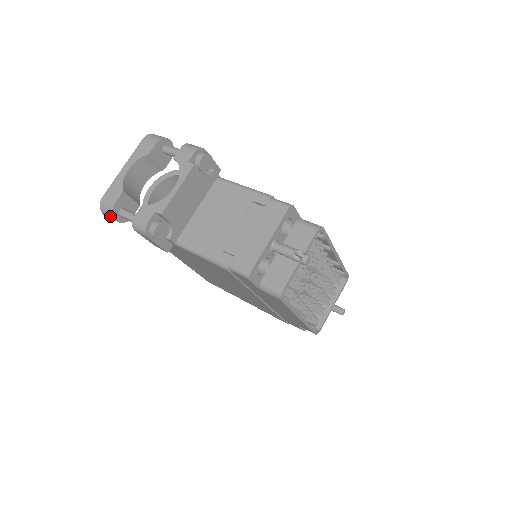
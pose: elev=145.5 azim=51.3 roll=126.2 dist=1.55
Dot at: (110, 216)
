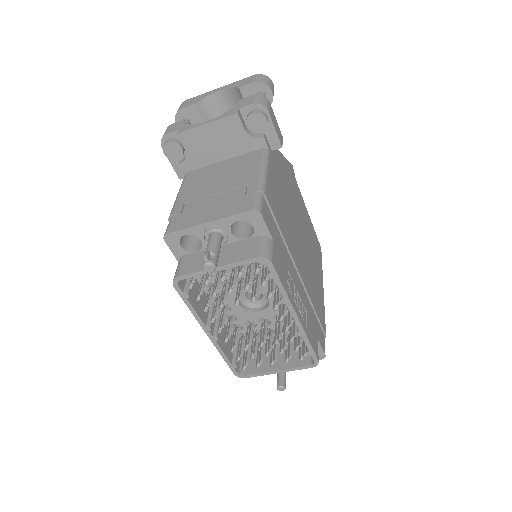
Dot at: (176, 118)
